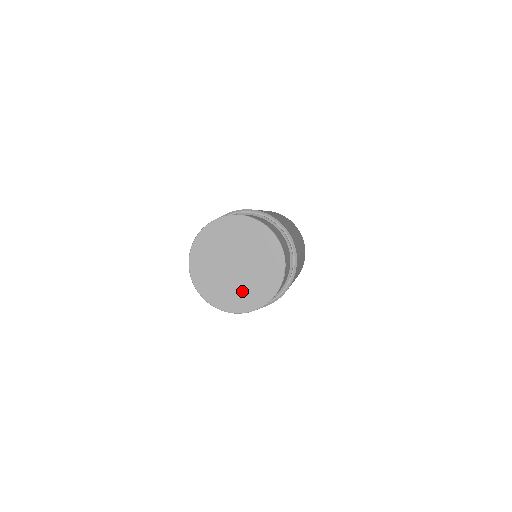
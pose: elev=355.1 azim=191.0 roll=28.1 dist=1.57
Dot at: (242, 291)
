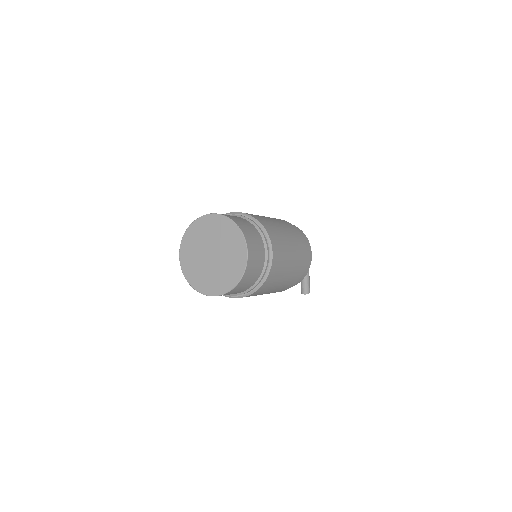
Dot at: (229, 263)
